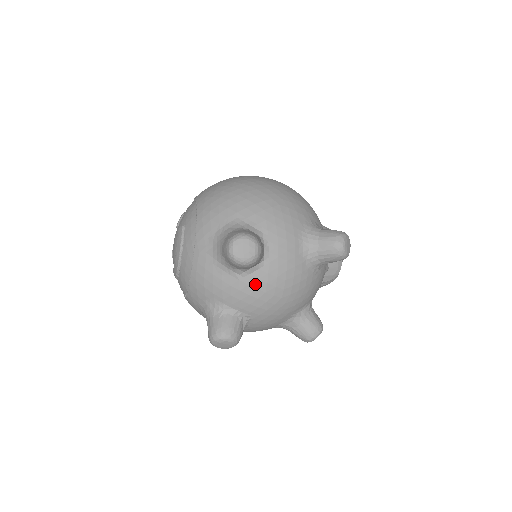
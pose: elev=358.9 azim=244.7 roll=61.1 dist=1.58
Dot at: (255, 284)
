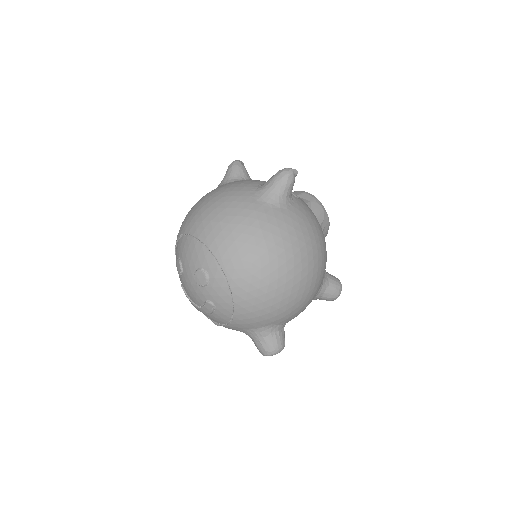
Dot at: occluded
